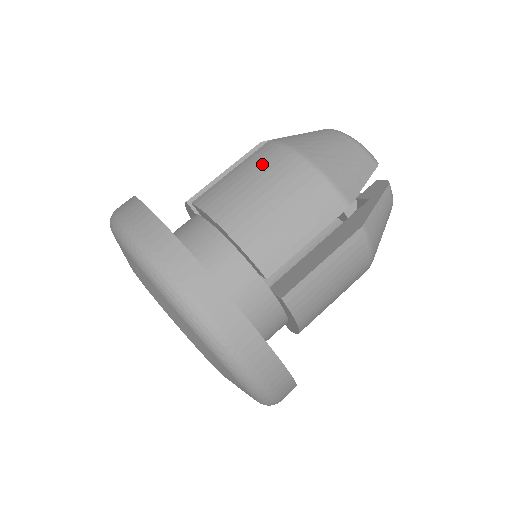
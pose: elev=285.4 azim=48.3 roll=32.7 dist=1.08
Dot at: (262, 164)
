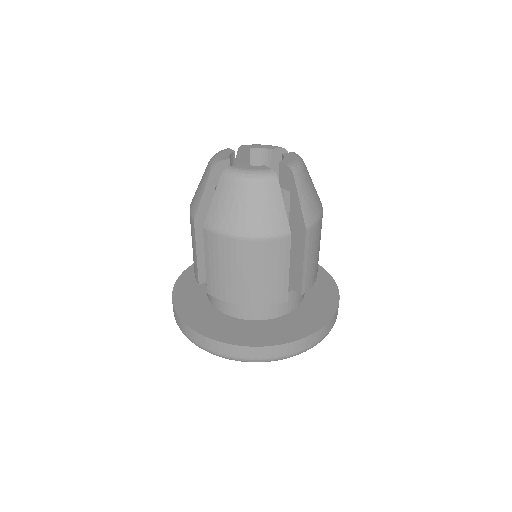
Dot at: (221, 255)
